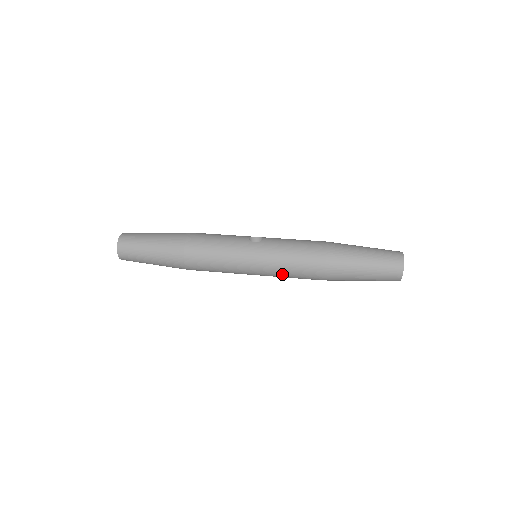
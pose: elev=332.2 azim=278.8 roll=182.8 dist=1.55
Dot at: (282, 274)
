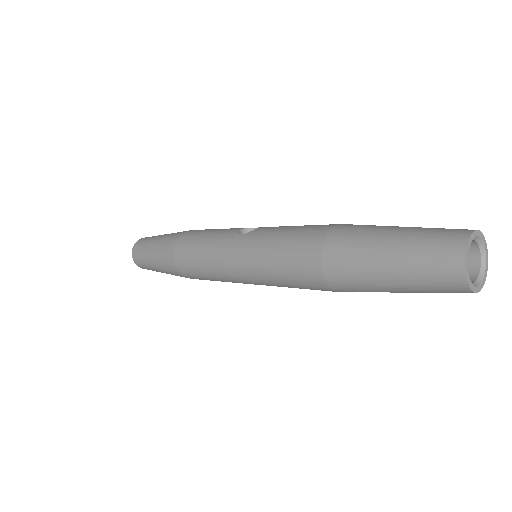
Dot at: (274, 281)
